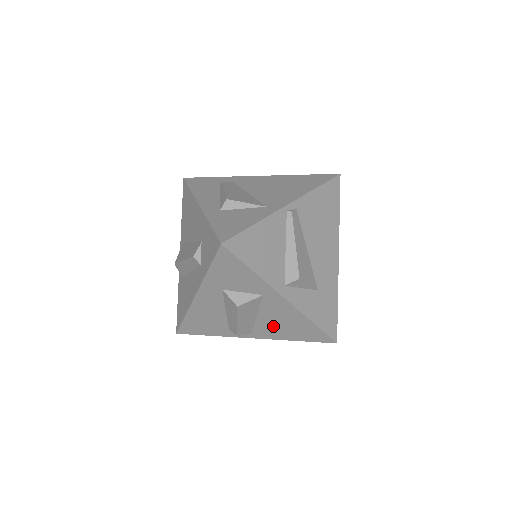
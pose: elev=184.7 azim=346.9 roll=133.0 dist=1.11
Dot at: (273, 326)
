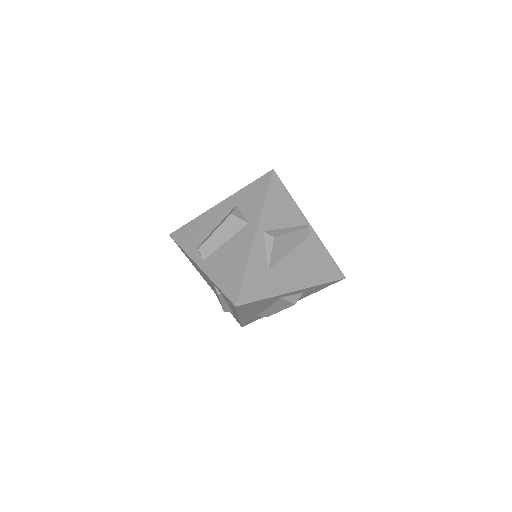
Dot at: (222, 260)
